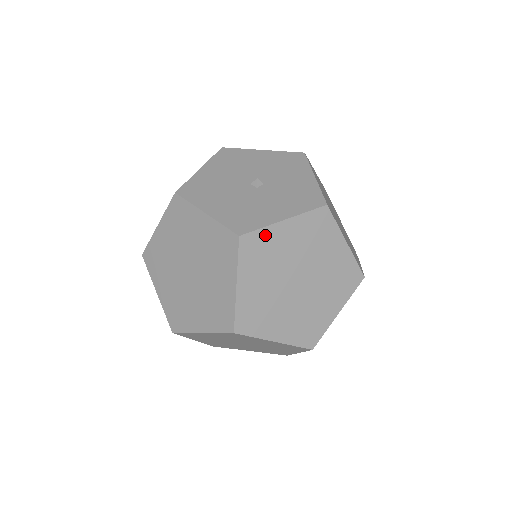
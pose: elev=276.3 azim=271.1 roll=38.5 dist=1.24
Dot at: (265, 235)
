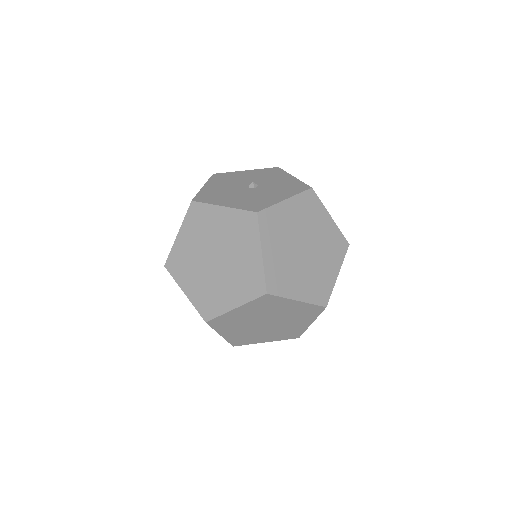
Dot at: (275, 211)
